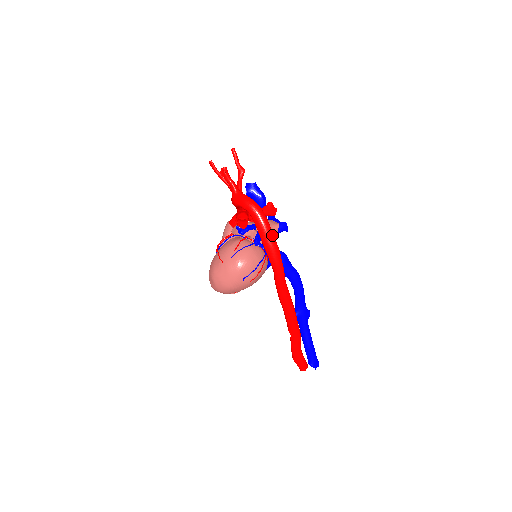
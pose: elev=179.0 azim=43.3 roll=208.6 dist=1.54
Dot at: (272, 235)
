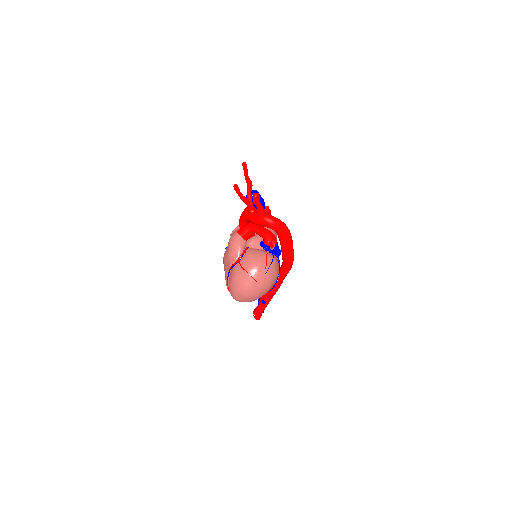
Dot at: occluded
